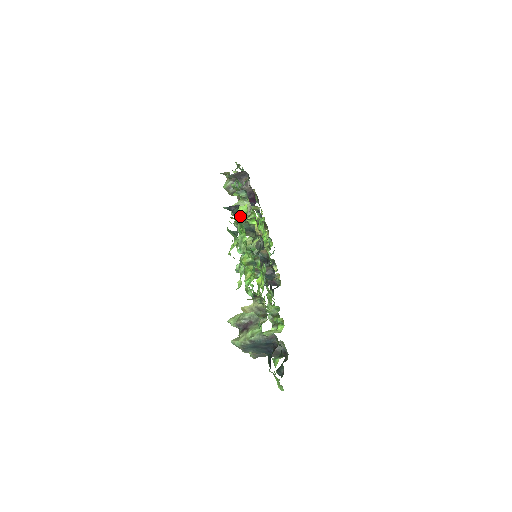
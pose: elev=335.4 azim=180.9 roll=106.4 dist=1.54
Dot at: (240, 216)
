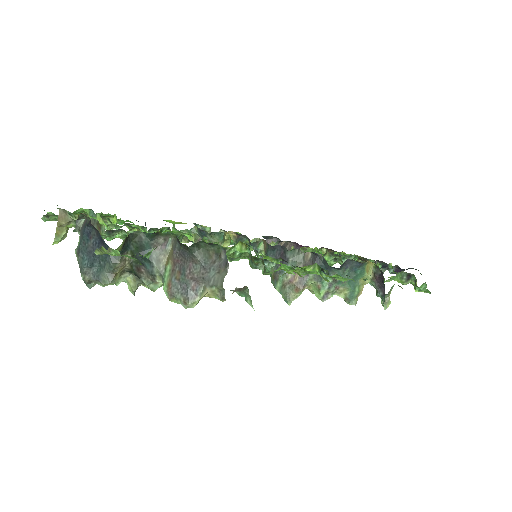
Dot at: occluded
